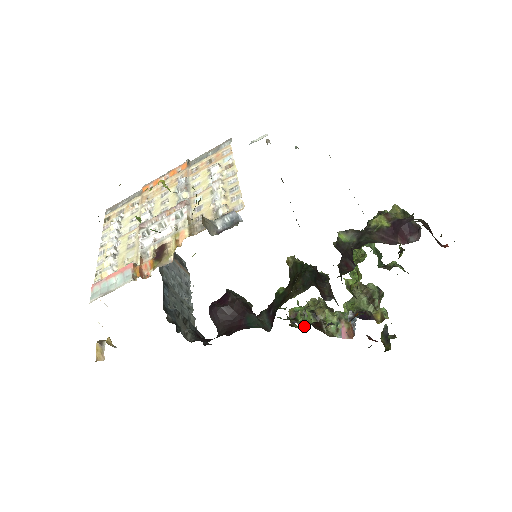
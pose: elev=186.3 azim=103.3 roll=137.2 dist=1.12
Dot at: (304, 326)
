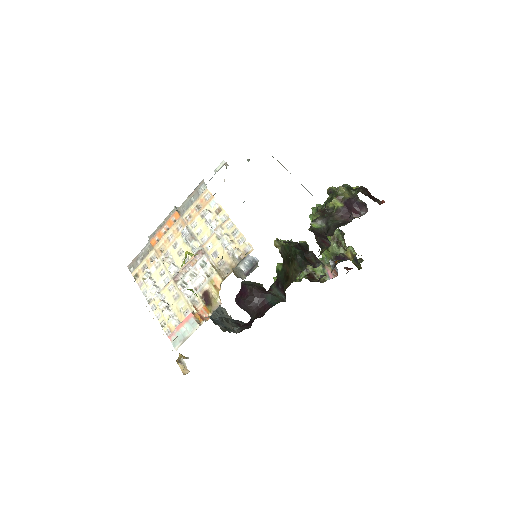
Dot at: occluded
